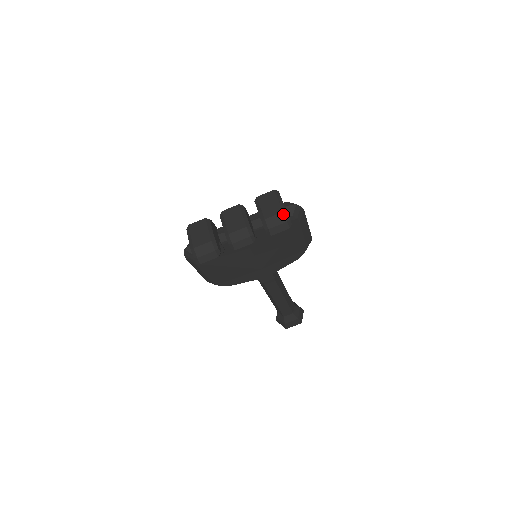
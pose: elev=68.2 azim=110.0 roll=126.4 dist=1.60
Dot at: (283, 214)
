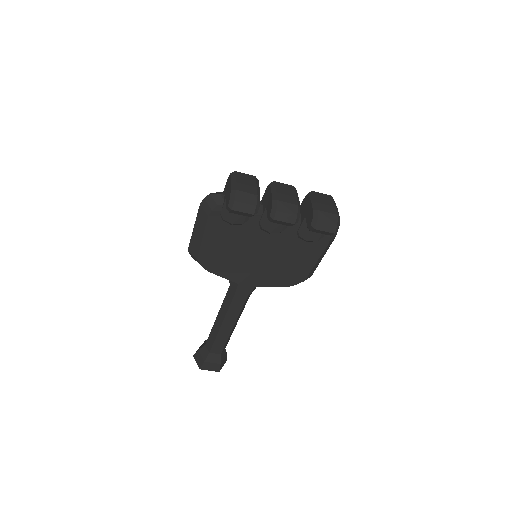
Dot at: (337, 217)
